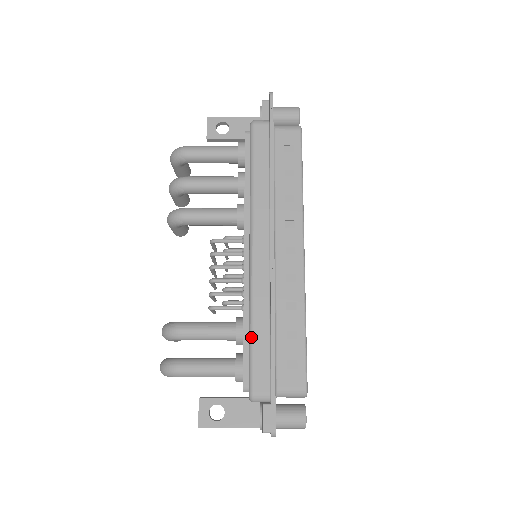
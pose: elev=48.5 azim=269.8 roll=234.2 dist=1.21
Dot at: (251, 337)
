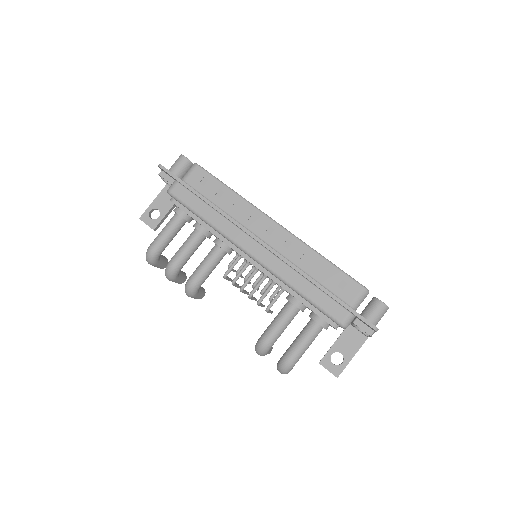
Dot at: (305, 297)
